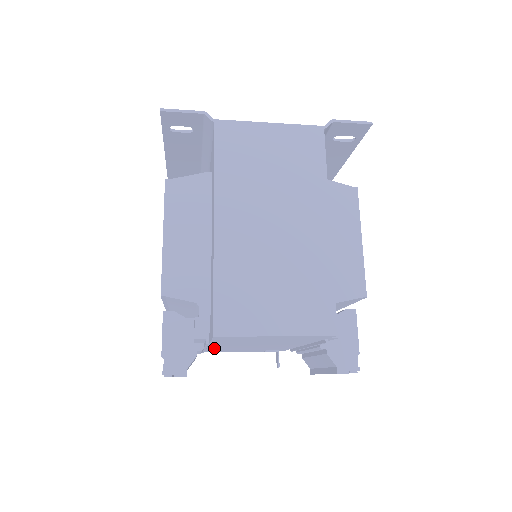
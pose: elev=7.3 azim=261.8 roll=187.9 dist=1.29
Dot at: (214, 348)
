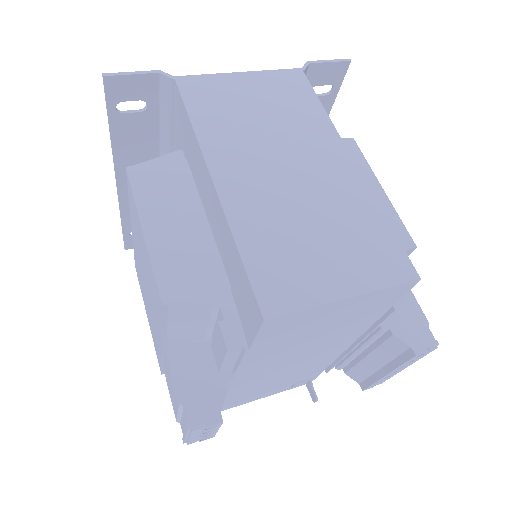
Dot at: (237, 389)
